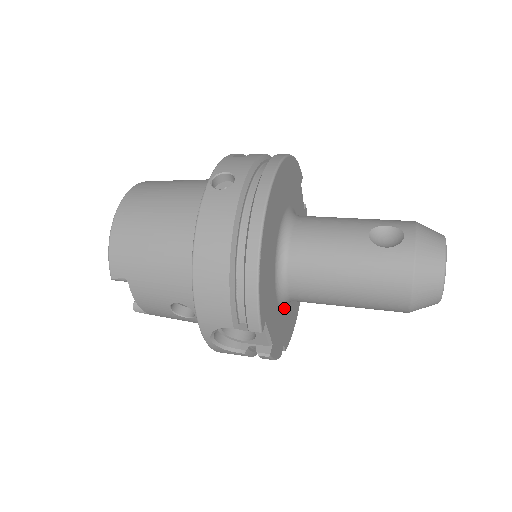
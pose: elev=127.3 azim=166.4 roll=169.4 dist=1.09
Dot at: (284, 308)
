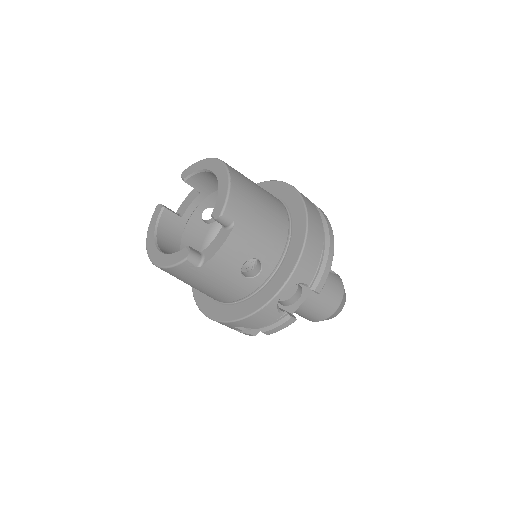
Dot at: occluded
